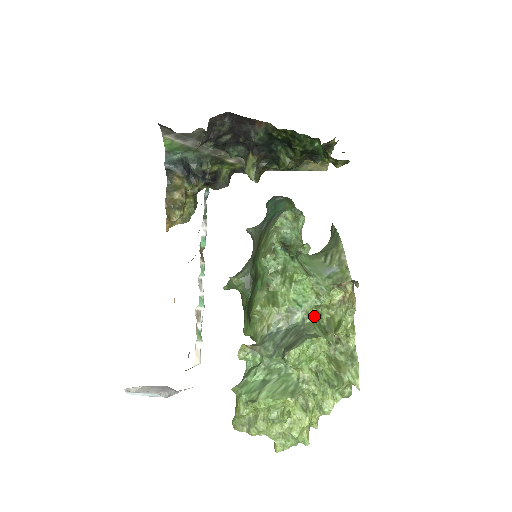
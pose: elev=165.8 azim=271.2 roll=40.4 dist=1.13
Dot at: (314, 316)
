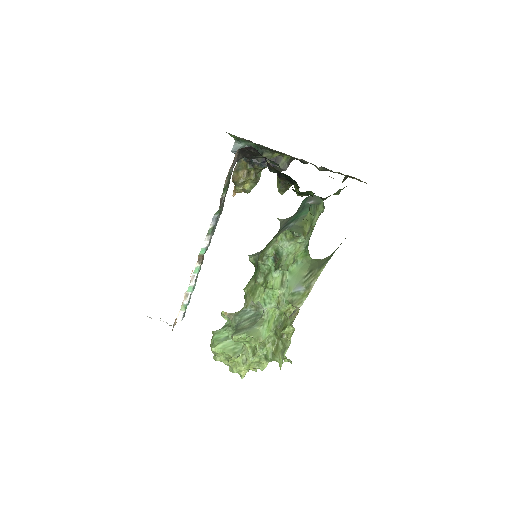
Dot at: (276, 313)
